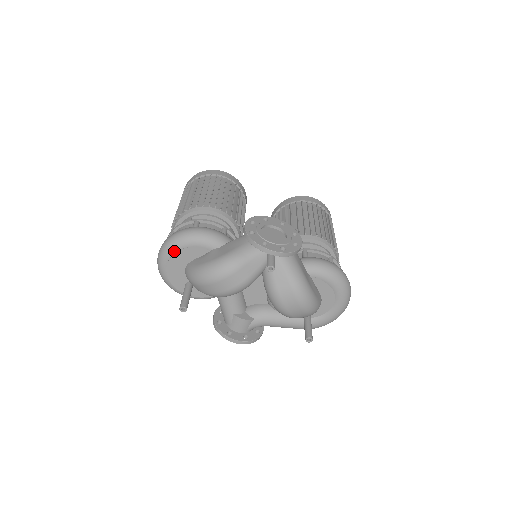
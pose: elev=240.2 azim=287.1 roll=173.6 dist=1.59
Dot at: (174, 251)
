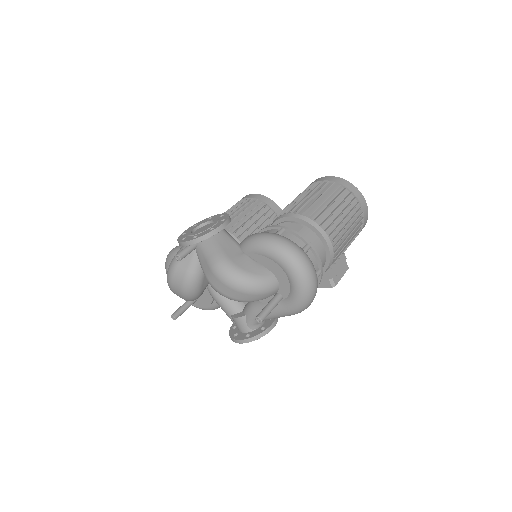
Dot at: occluded
